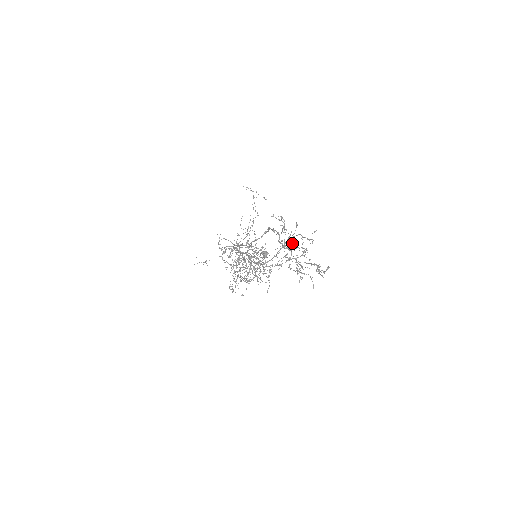
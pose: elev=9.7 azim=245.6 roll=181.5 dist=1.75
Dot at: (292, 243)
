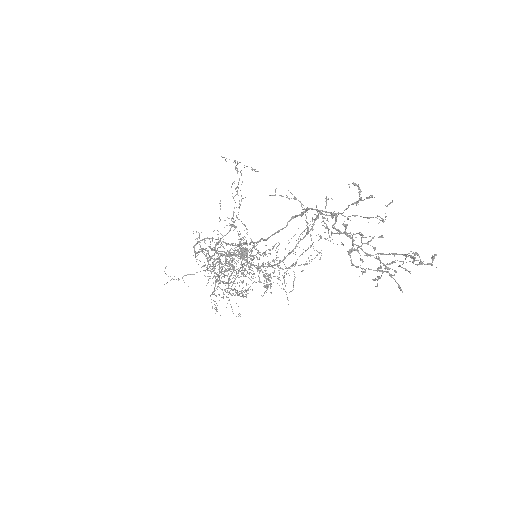
Dot at: (326, 228)
